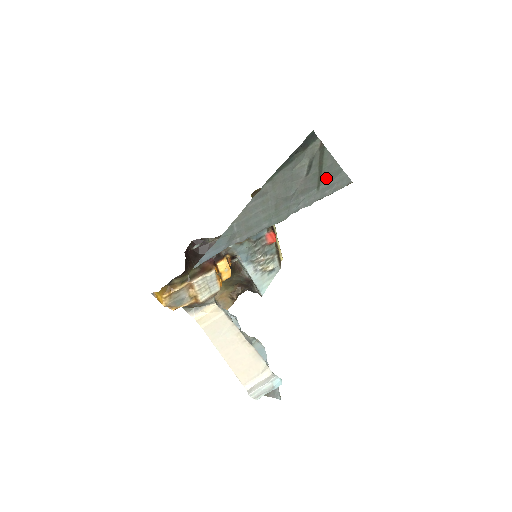
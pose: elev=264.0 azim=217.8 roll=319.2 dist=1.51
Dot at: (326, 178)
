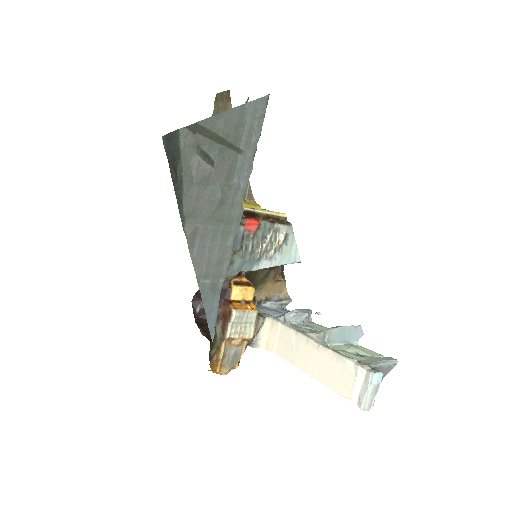
Dot at: (236, 135)
